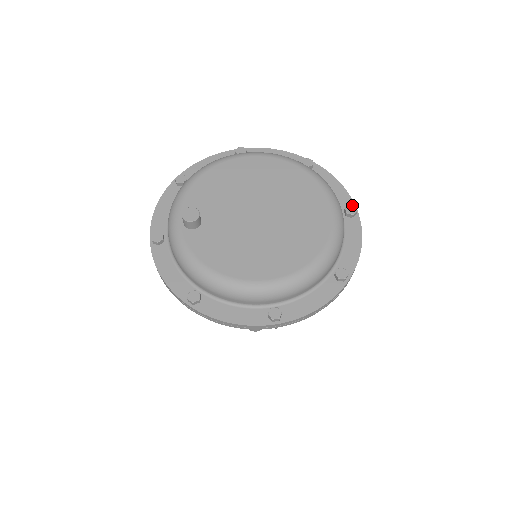
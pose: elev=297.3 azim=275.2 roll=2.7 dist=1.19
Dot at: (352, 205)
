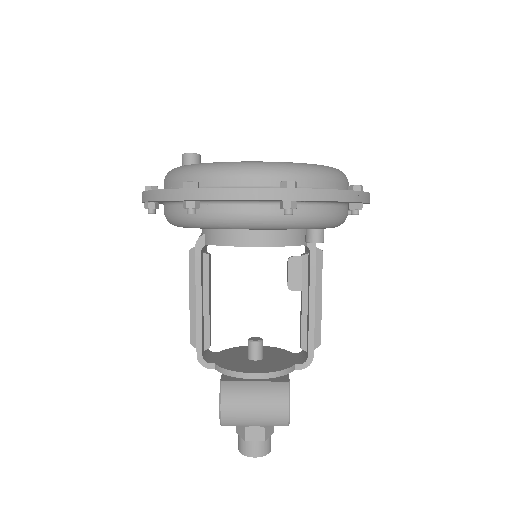
Dot at: occluded
